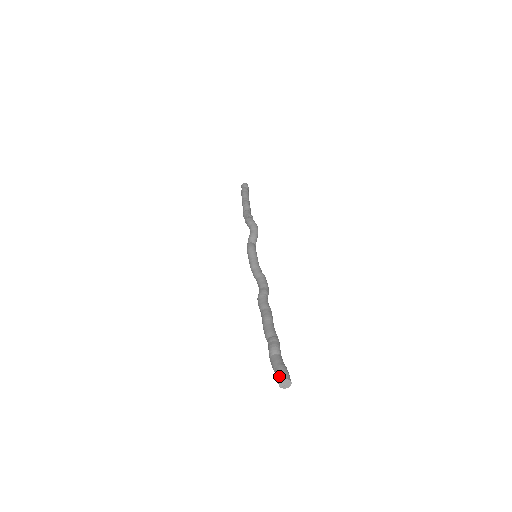
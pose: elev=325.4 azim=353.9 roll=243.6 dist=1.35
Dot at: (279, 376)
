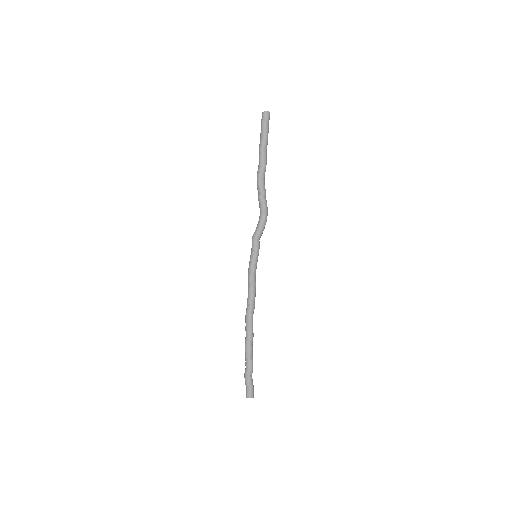
Dot at: (251, 395)
